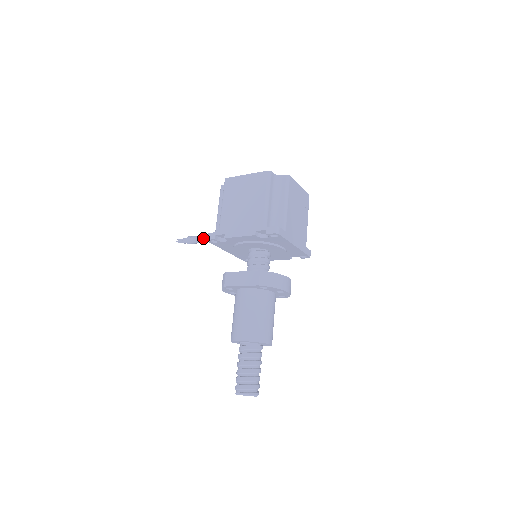
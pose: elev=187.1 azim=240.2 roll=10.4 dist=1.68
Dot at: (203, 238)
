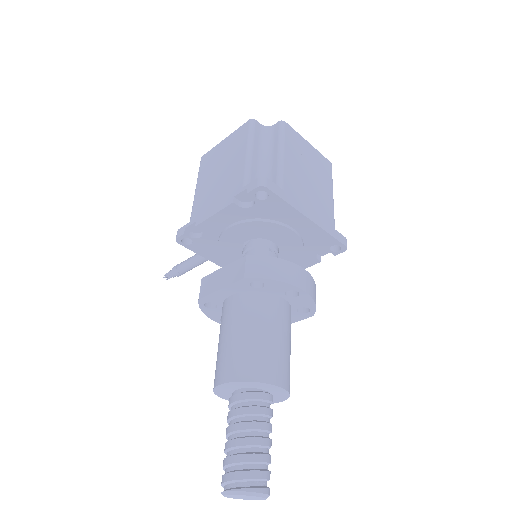
Dot at: (191, 259)
